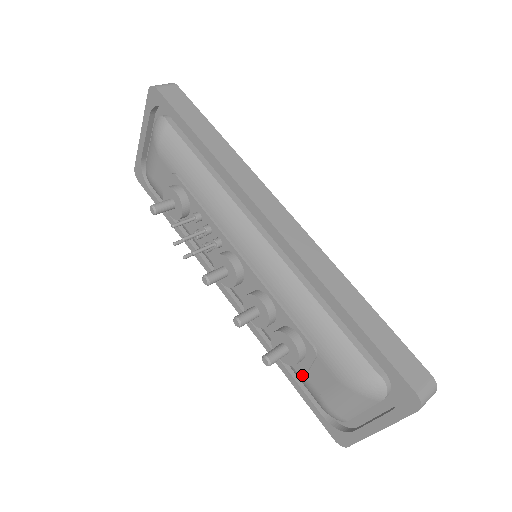
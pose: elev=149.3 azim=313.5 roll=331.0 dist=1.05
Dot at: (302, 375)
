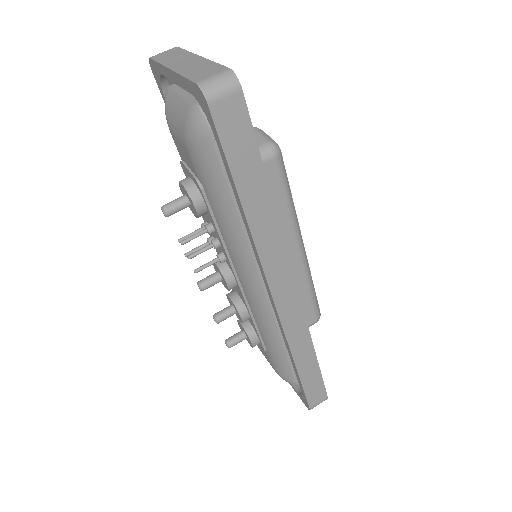
Dot at: occluded
